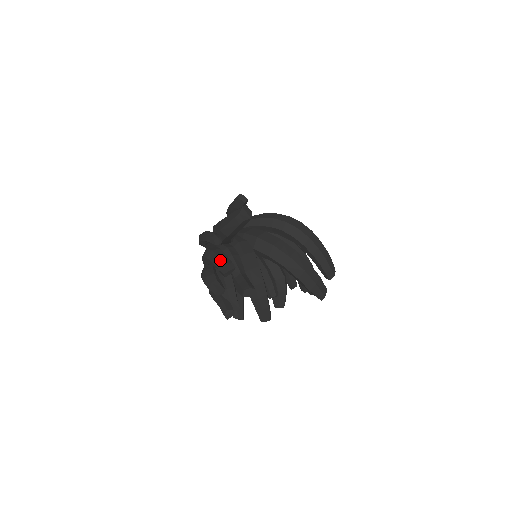
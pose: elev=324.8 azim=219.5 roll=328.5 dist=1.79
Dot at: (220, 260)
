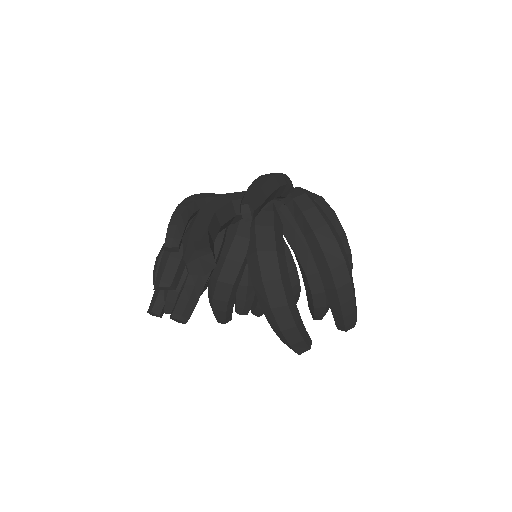
Dot at: (163, 268)
